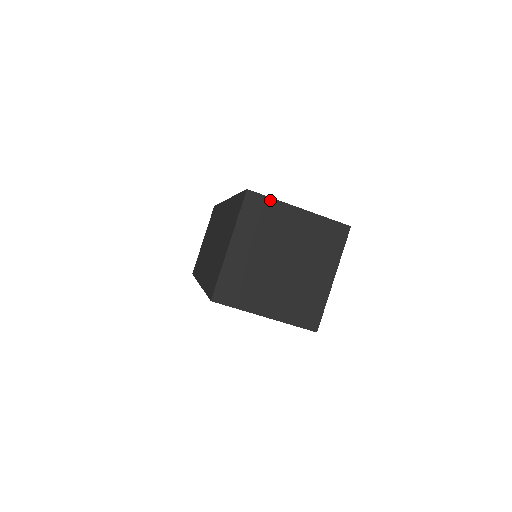
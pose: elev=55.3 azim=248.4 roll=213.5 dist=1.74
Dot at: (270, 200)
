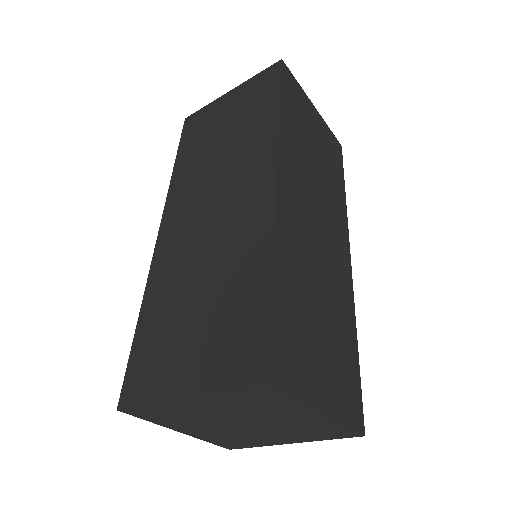
Dot at: (291, 397)
